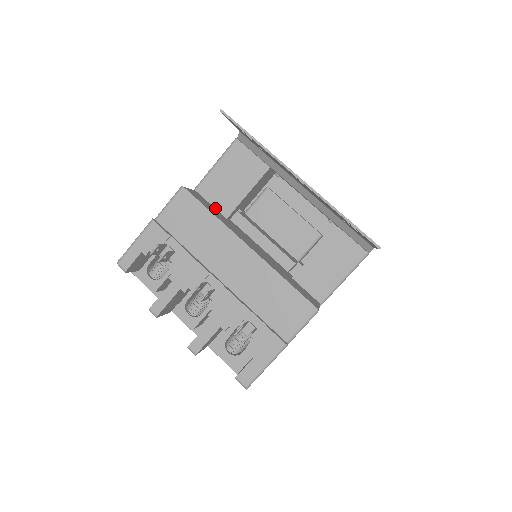
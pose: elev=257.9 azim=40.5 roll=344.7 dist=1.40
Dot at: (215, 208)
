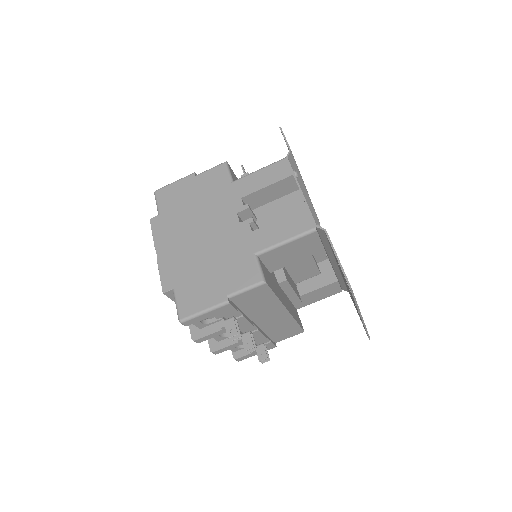
Dot at: (266, 267)
